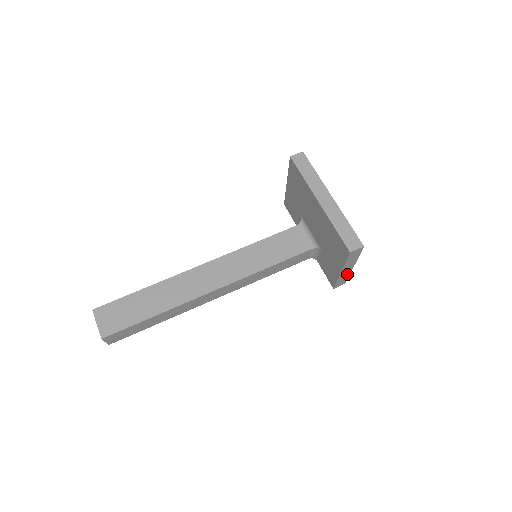
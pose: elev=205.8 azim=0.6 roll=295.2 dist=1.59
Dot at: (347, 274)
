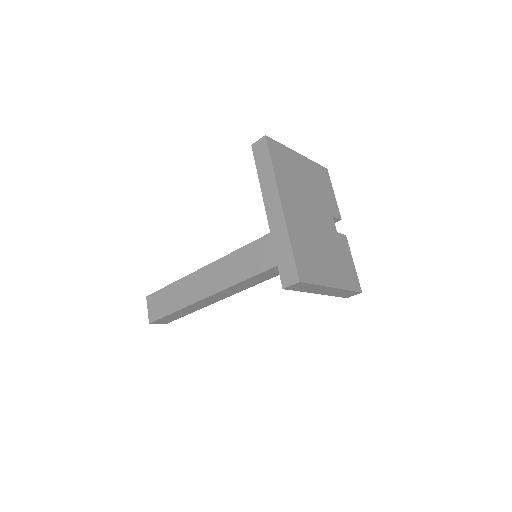
Dot at: (340, 291)
